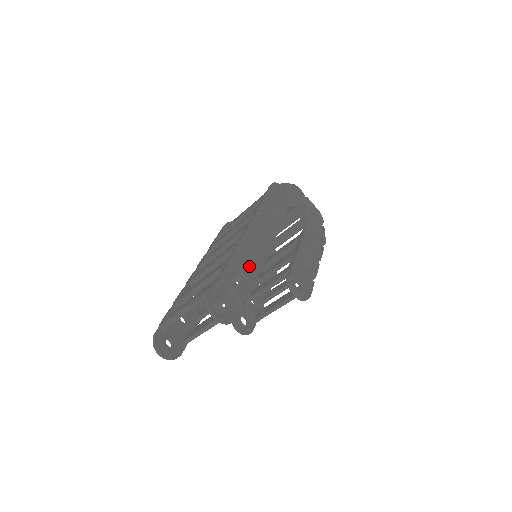
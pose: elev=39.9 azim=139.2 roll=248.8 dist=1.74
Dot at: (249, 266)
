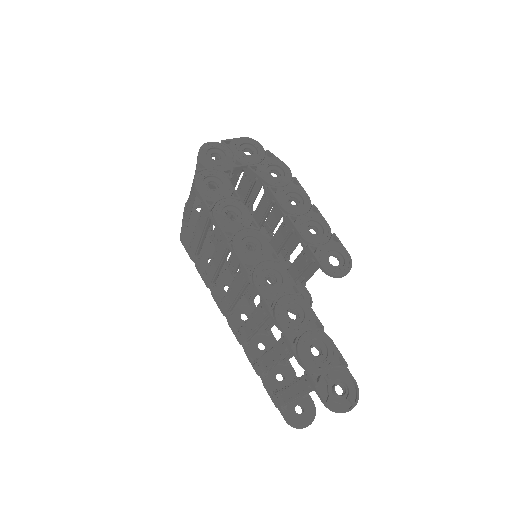
Dot at: (304, 323)
